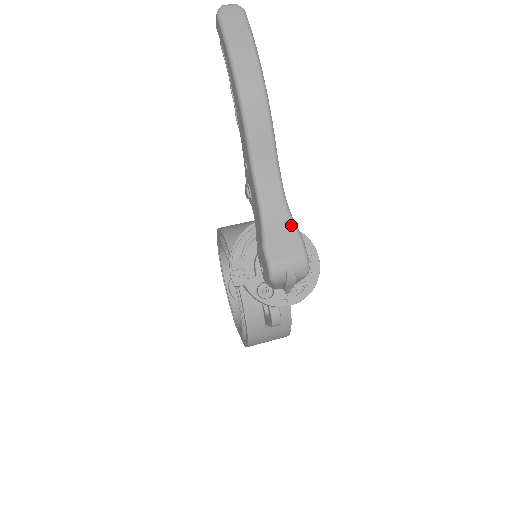
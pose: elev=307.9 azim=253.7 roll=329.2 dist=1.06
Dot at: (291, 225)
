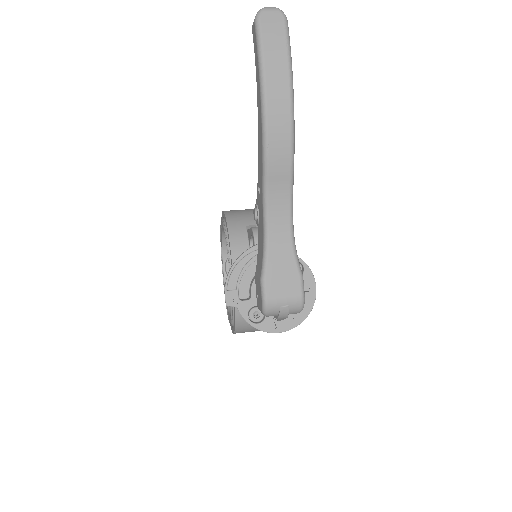
Dot at: (294, 262)
